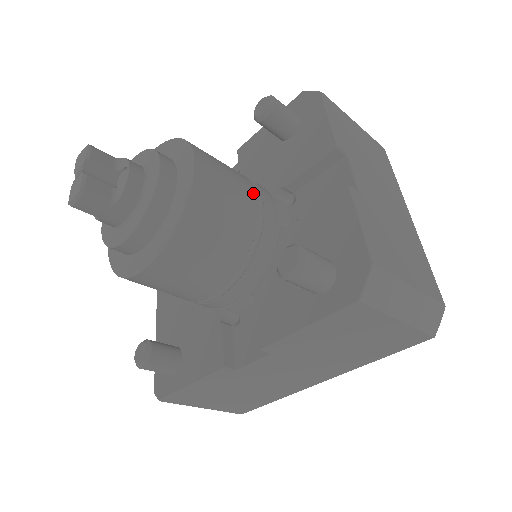
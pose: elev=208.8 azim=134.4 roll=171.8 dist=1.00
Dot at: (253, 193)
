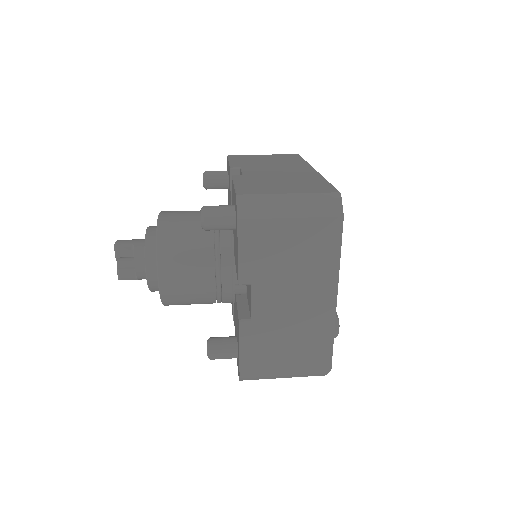
Dot at: (210, 273)
